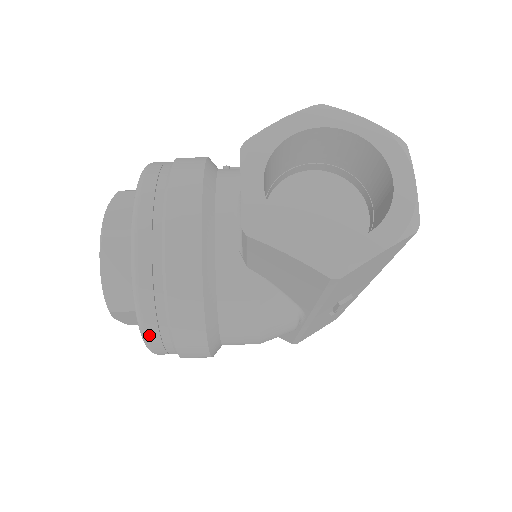
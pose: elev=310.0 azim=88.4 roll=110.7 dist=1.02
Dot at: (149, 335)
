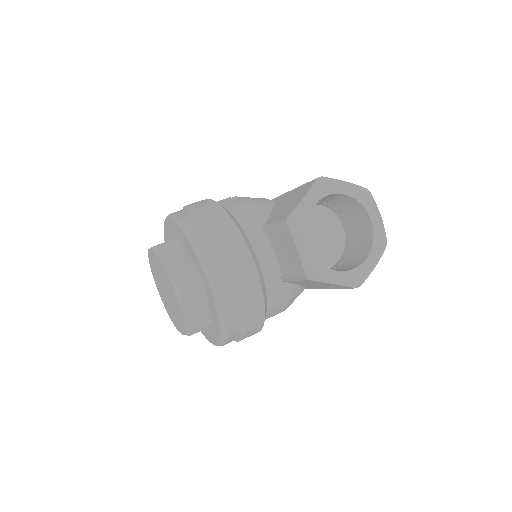
Dot at: (227, 341)
